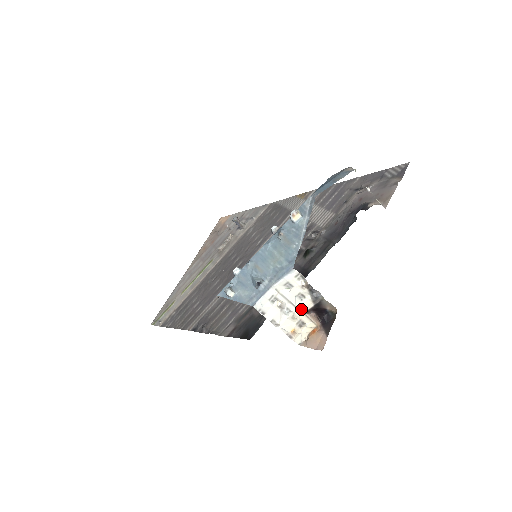
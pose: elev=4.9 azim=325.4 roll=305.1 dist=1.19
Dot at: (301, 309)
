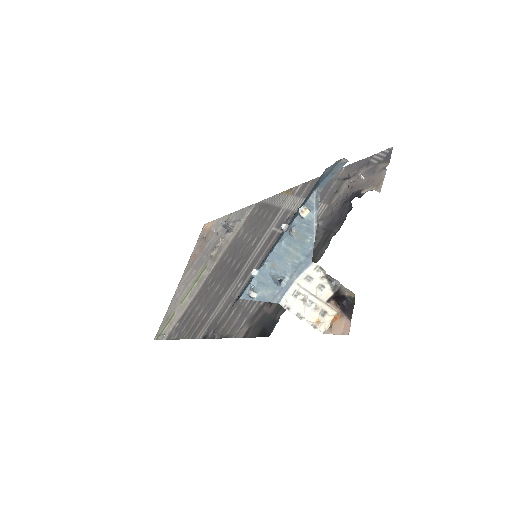
Dot at: (322, 299)
